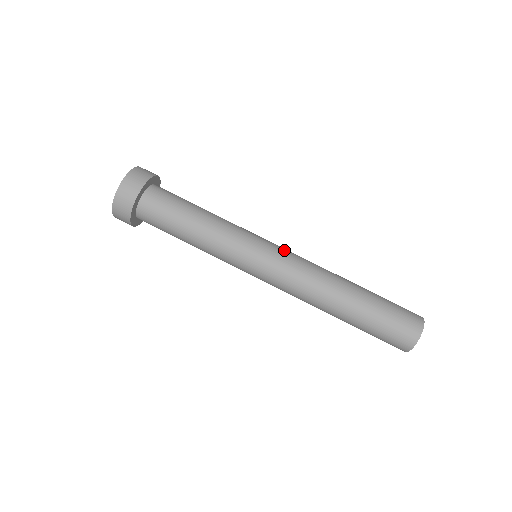
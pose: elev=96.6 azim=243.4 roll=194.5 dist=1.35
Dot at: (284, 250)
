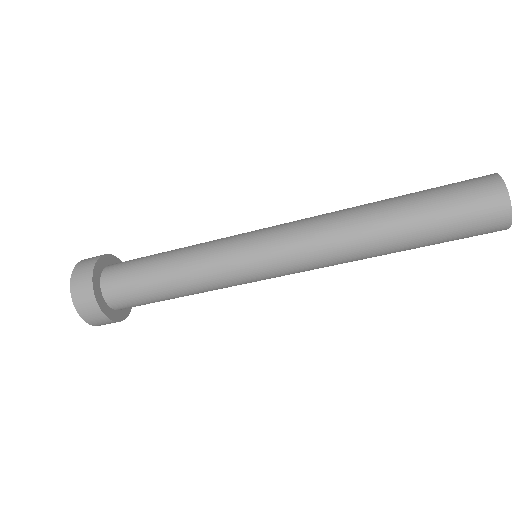
Dot at: (285, 269)
